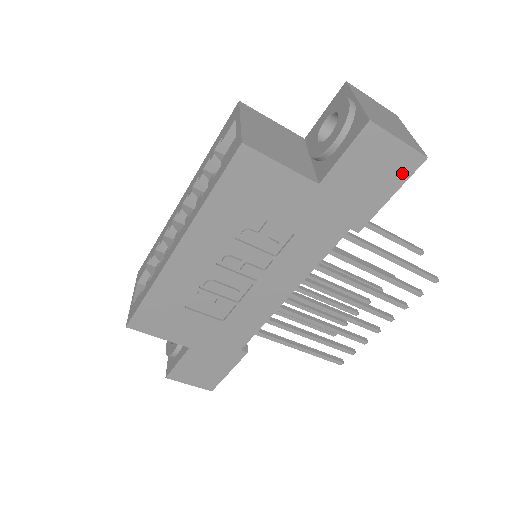
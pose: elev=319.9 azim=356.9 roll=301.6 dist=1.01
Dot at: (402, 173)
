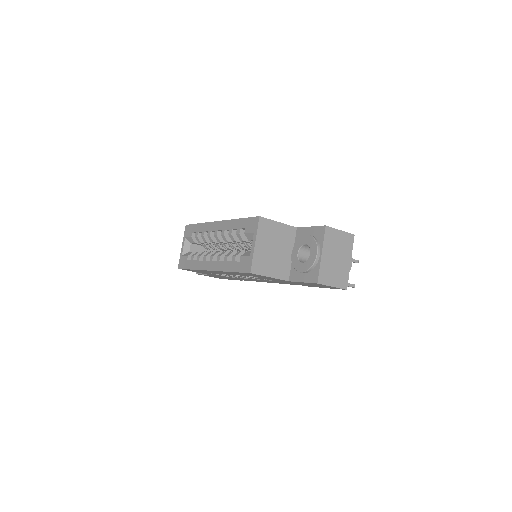
Dot at: (333, 288)
